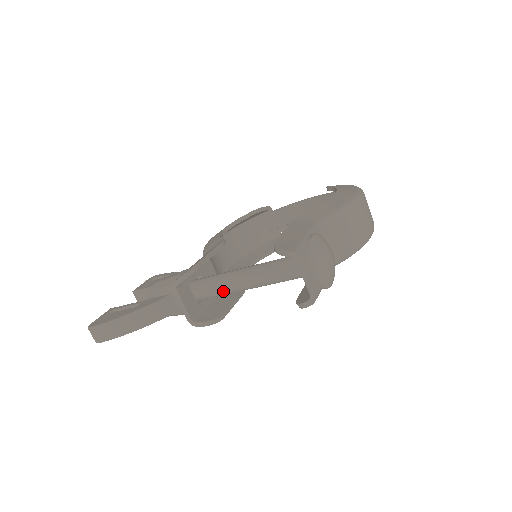
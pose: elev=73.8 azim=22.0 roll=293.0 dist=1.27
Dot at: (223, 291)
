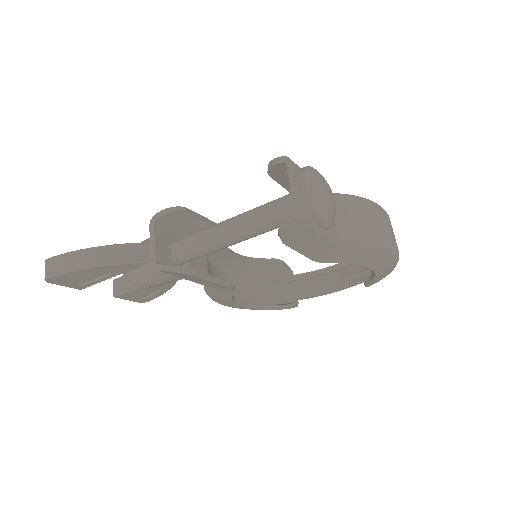
Dot at: (203, 241)
